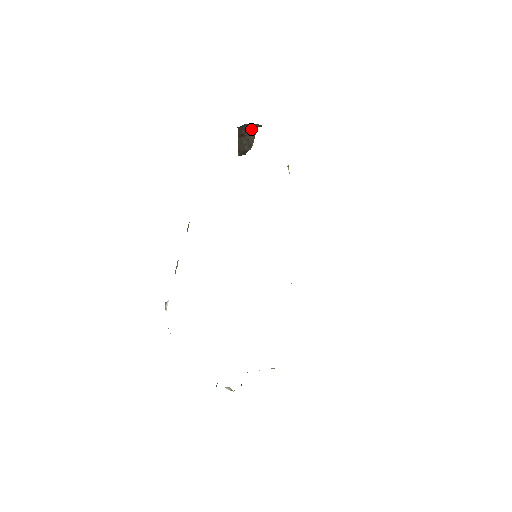
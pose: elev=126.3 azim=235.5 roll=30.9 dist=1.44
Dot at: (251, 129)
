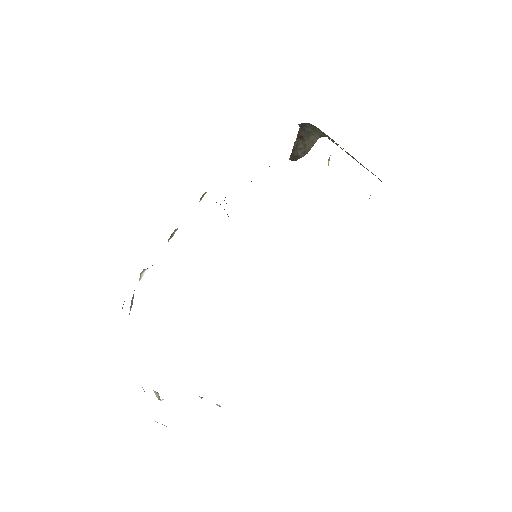
Dot at: (313, 135)
